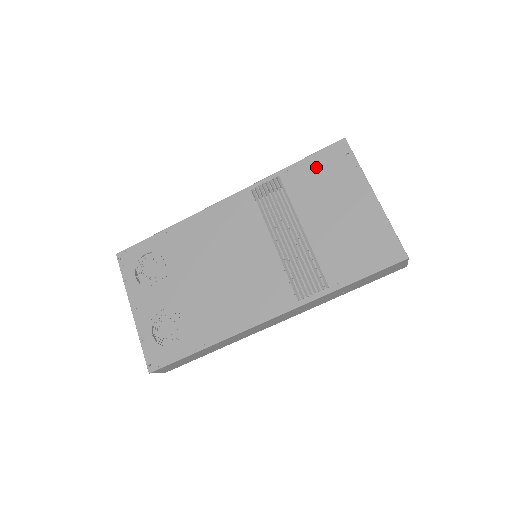
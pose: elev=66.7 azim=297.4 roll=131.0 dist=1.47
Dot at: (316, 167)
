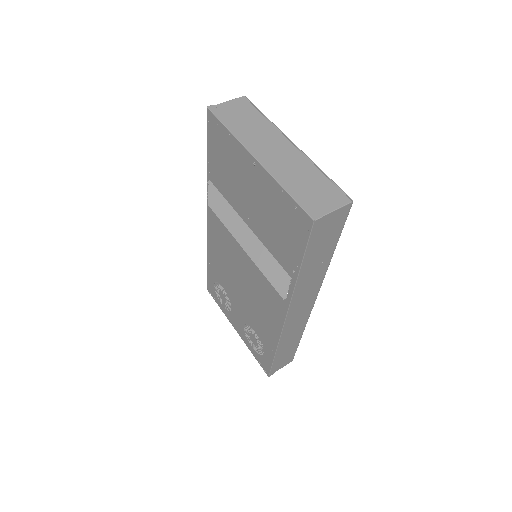
Dot at: (216, 155)
